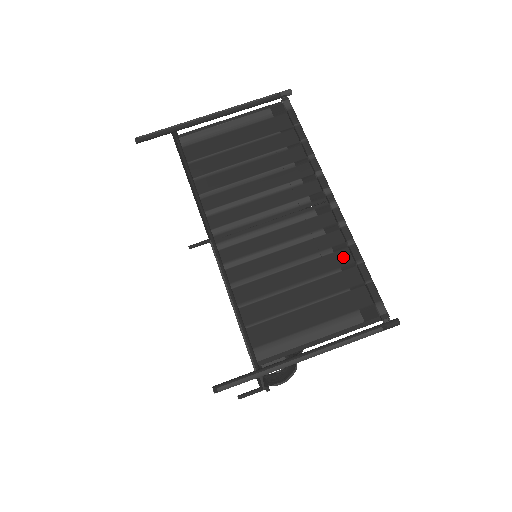
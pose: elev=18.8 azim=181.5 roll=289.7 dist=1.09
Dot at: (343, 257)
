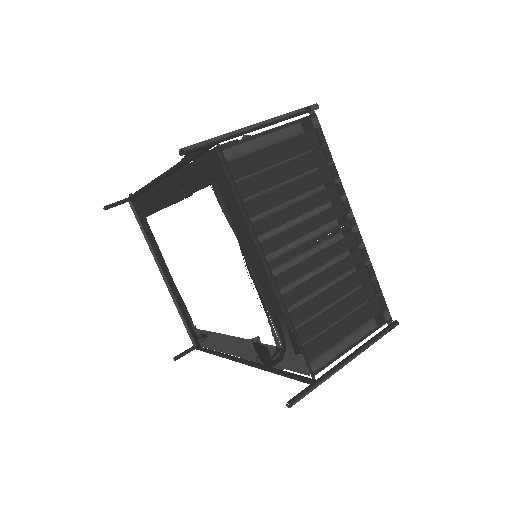
Dot at: (362, 274)
